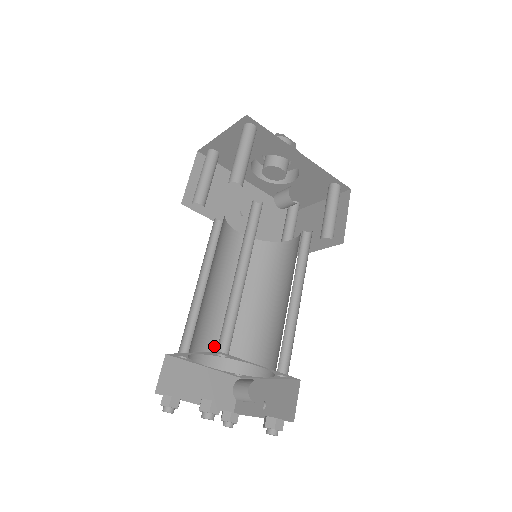
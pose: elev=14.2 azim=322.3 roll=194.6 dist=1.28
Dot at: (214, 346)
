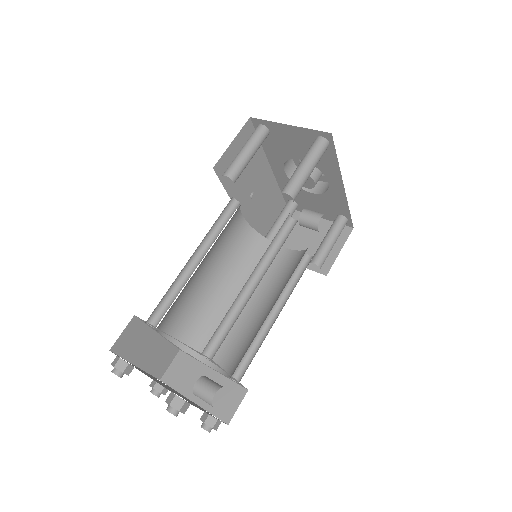
Dot at: (175, 318)
